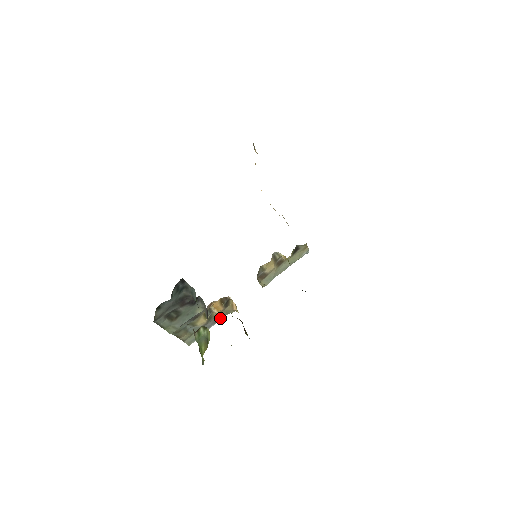
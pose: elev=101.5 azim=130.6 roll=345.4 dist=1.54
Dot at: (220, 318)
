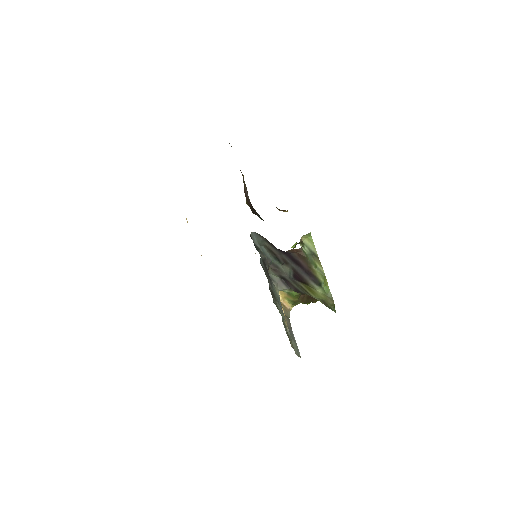
Dot at: (289, 323)
